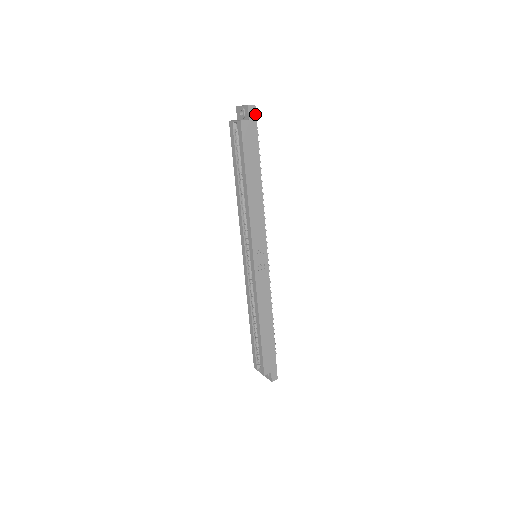
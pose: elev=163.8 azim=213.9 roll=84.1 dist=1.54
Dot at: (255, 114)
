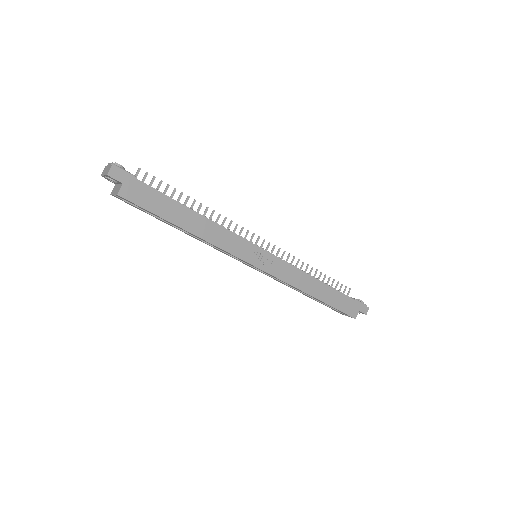
Dot at: (122, 172)
